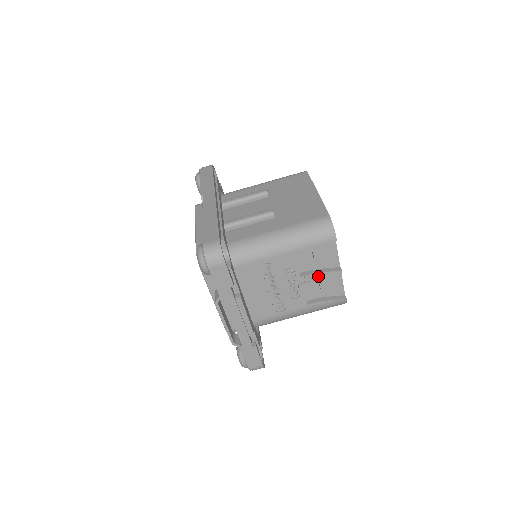
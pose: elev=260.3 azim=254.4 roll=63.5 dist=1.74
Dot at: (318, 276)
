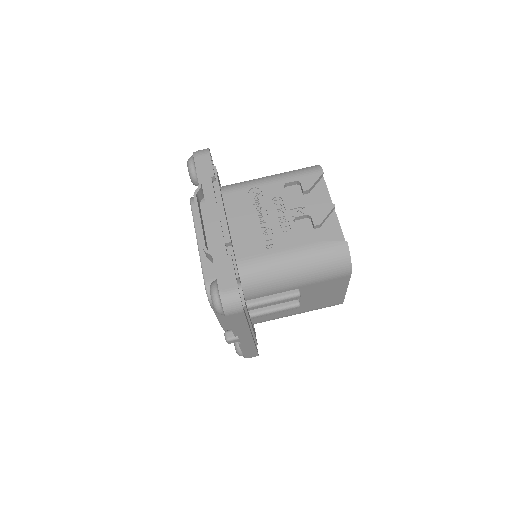
Dot at: (309, 209)
